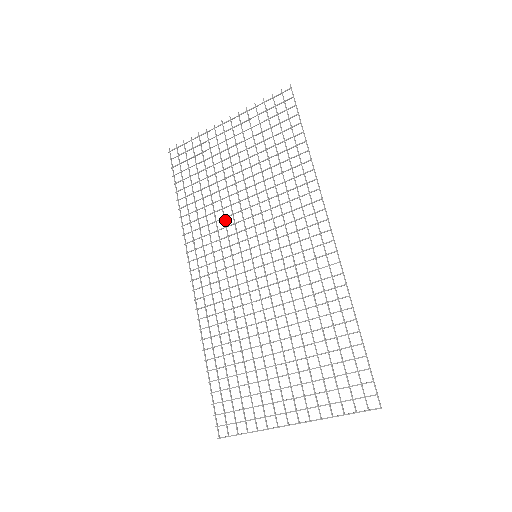
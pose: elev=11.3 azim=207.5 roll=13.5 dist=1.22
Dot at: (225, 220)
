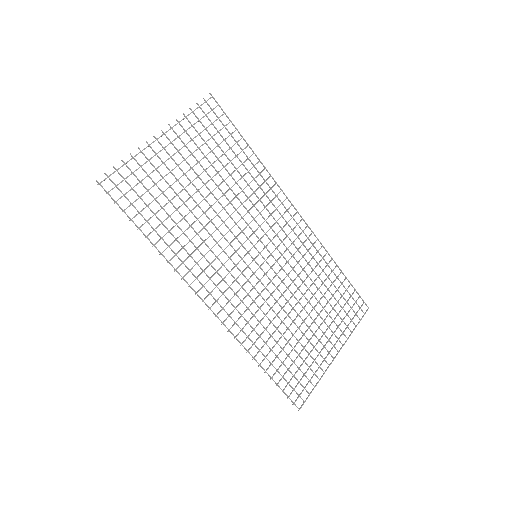
Dot at: (212, 237)
